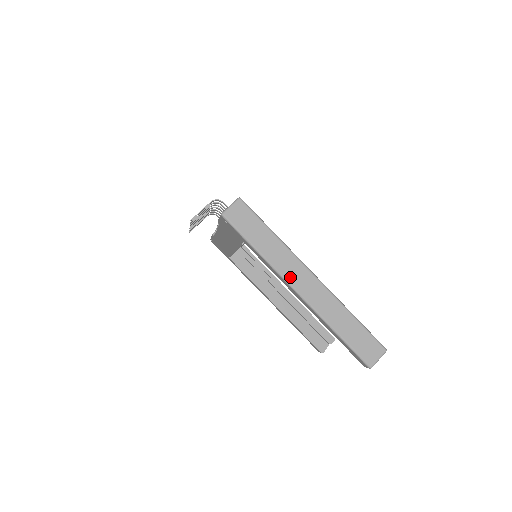
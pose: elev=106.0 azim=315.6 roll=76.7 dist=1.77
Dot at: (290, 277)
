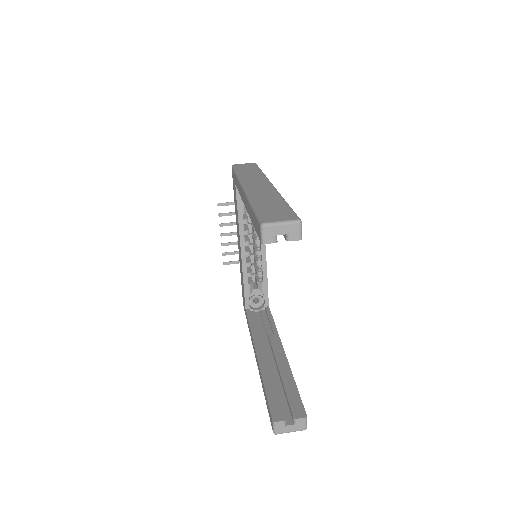
Dot at: (247, 182)
